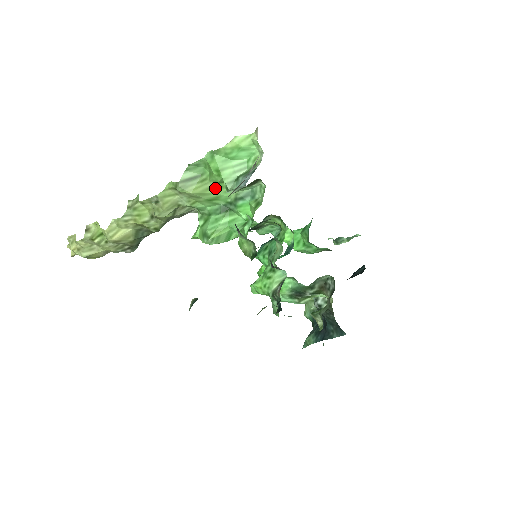
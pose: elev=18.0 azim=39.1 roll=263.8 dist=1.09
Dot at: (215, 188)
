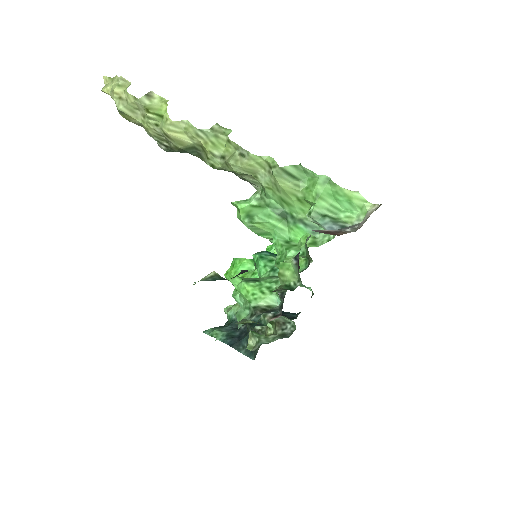
Dot at: (298, 199)
